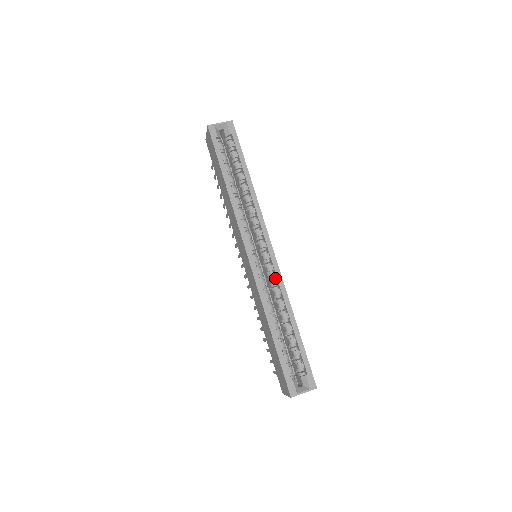
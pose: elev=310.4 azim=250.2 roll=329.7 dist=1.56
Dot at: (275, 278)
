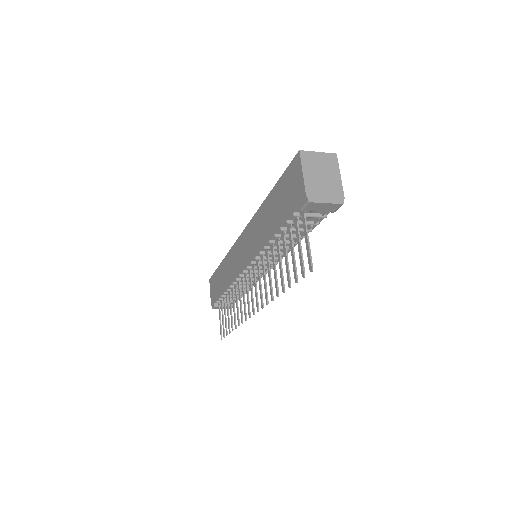
Dot at: occluded
